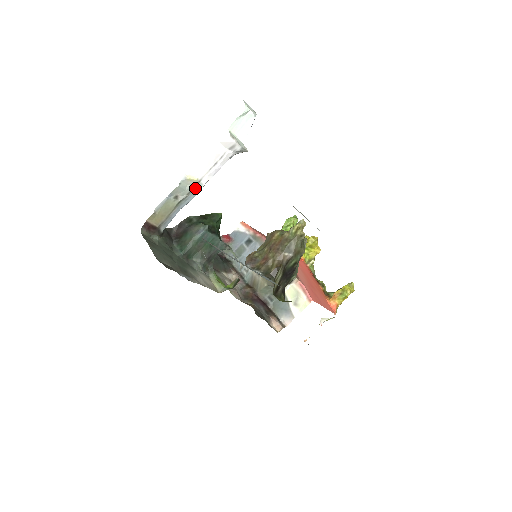
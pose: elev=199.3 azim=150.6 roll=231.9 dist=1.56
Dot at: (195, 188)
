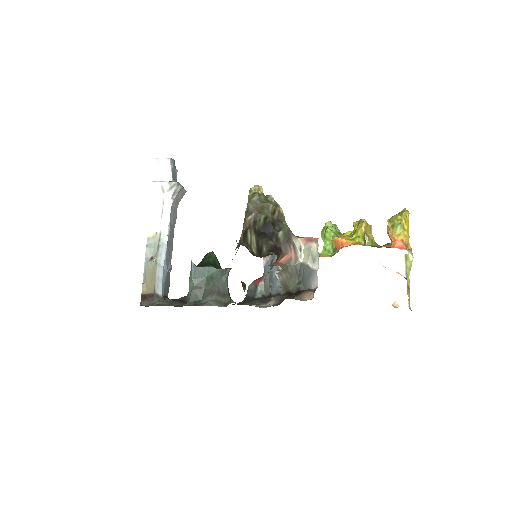
Dot at: (161, 241)
